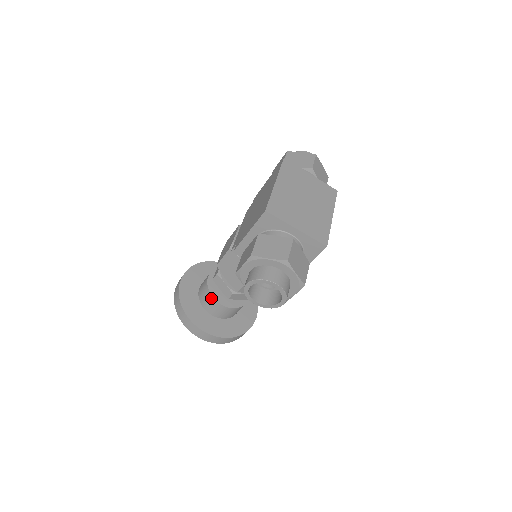
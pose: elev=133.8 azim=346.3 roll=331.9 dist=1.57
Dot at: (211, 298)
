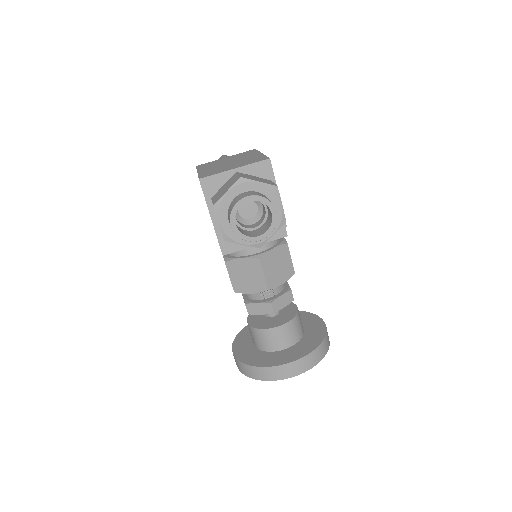
Dot at: (264, 332)
